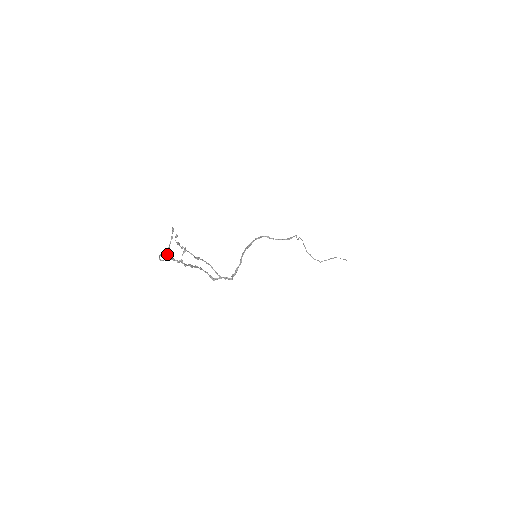
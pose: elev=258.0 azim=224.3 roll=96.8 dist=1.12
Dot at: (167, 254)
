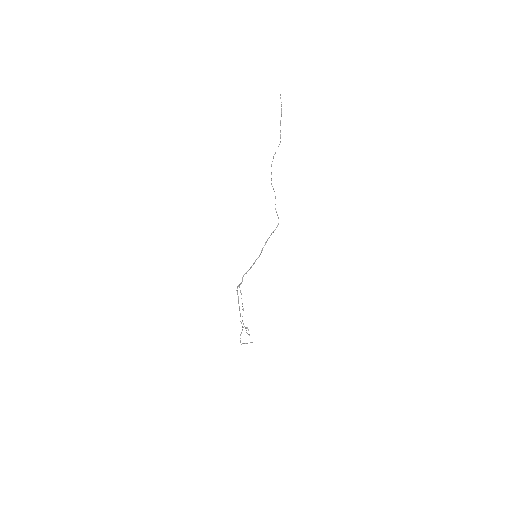
Dot at: occluded
